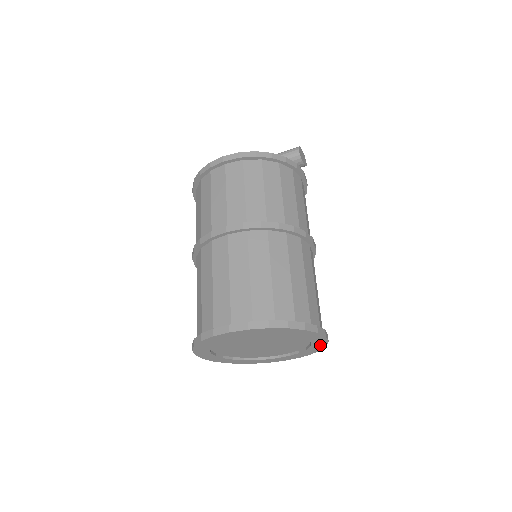
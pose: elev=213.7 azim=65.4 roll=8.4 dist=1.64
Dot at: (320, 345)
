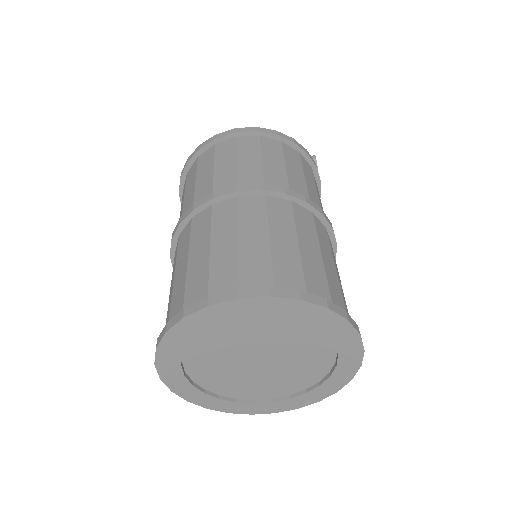
Dot at: (344, 375)
